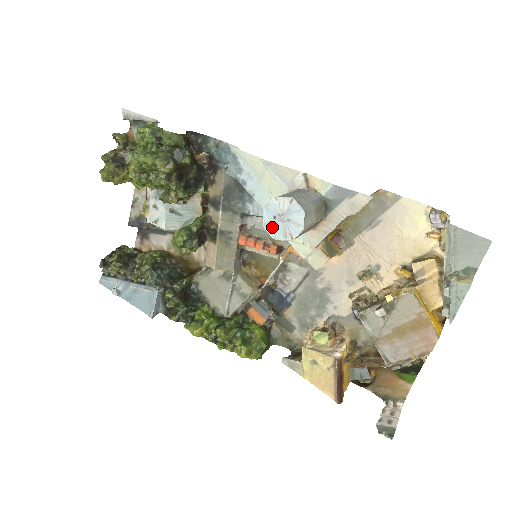
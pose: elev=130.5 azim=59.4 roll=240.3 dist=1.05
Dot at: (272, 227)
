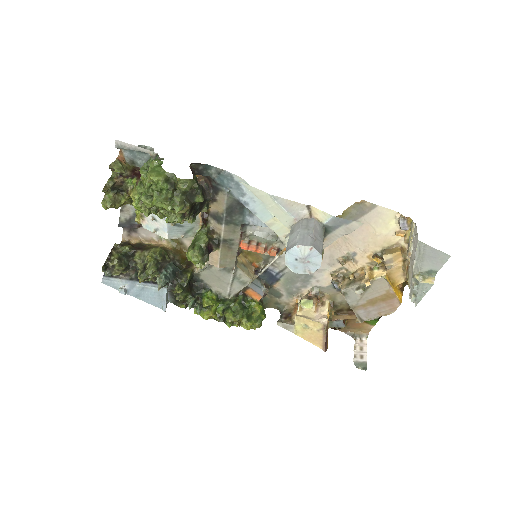
Dot at: (293, 265)
